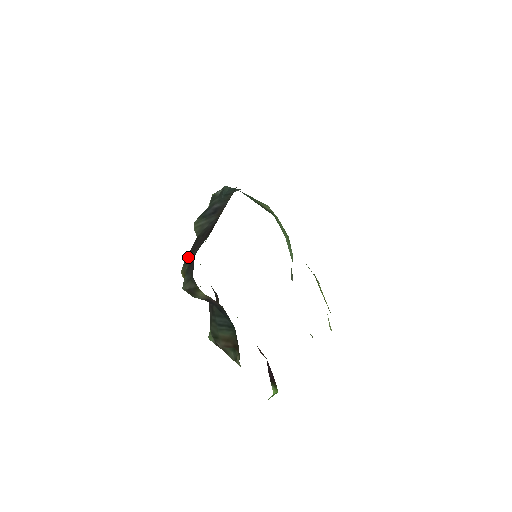
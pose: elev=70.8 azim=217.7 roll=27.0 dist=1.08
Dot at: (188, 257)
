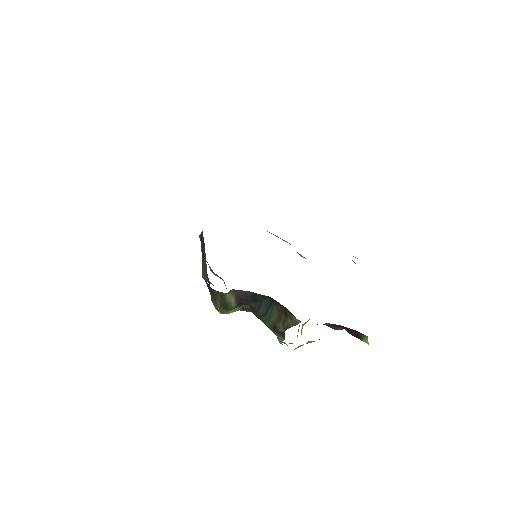
Dot at: (210, 294)
